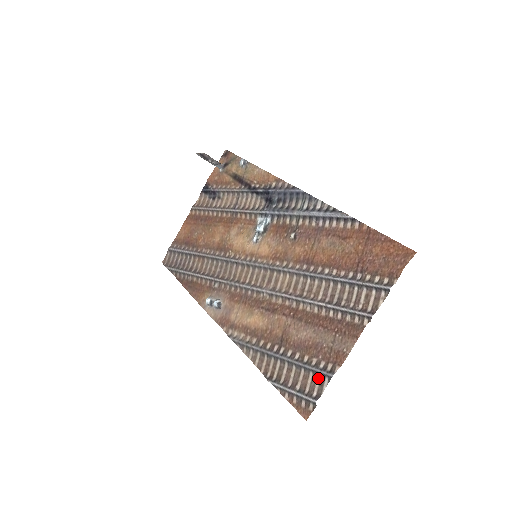
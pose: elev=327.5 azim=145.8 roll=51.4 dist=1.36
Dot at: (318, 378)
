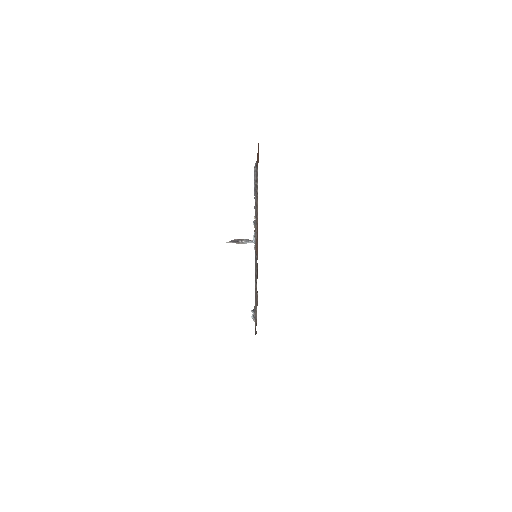
Dot at: occluded
